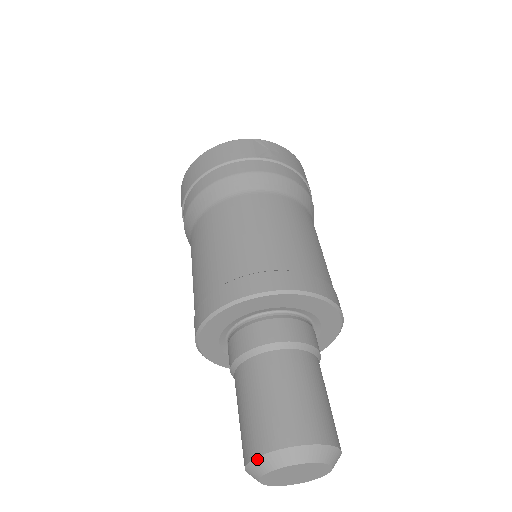
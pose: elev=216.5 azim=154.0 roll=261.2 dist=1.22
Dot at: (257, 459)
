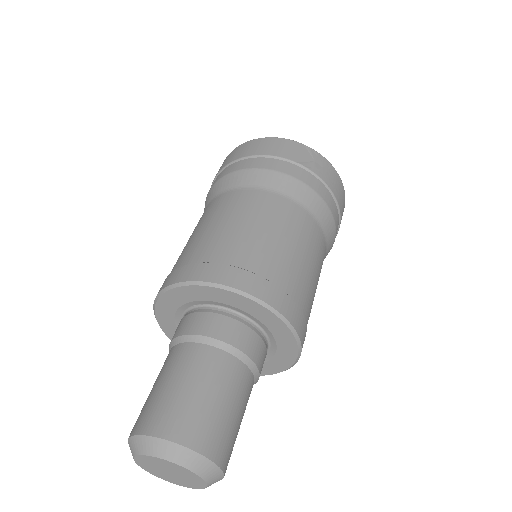
Dot at: (137, 437)
